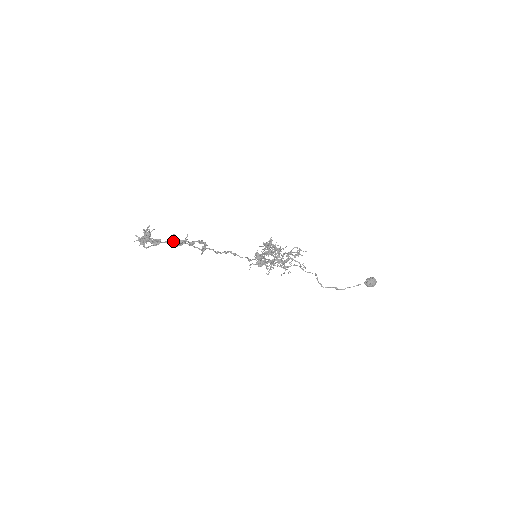
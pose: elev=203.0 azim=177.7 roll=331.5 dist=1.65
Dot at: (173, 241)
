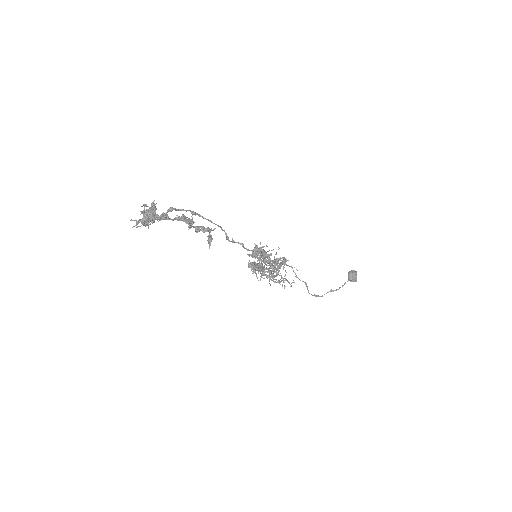
Dot at: (183, 215)
